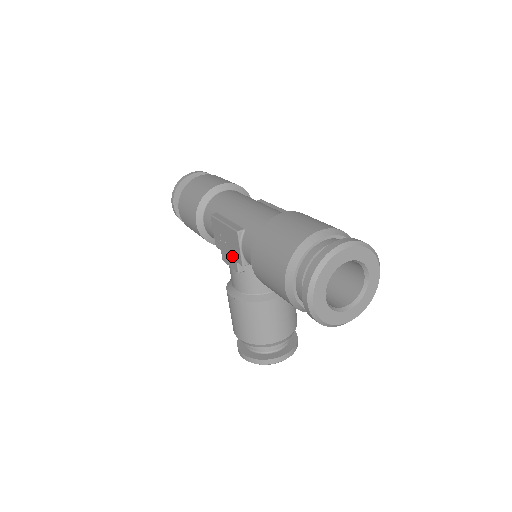
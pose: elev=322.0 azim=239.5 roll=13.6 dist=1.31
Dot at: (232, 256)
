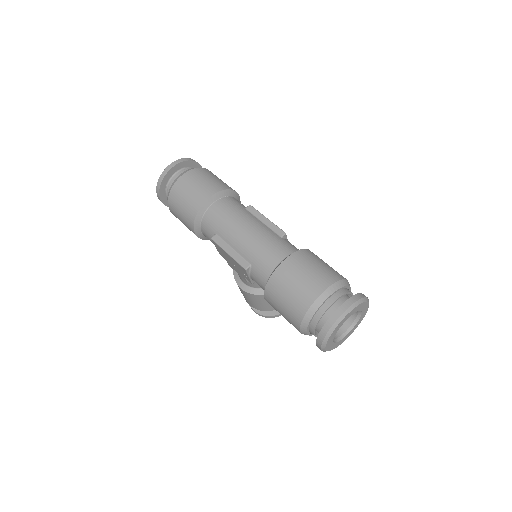
Dot at: (240, 273)
